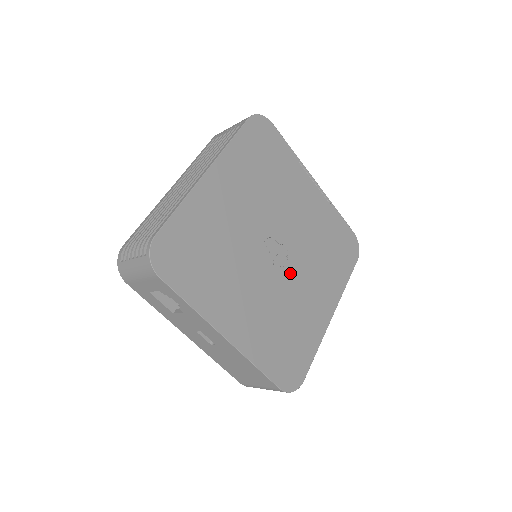
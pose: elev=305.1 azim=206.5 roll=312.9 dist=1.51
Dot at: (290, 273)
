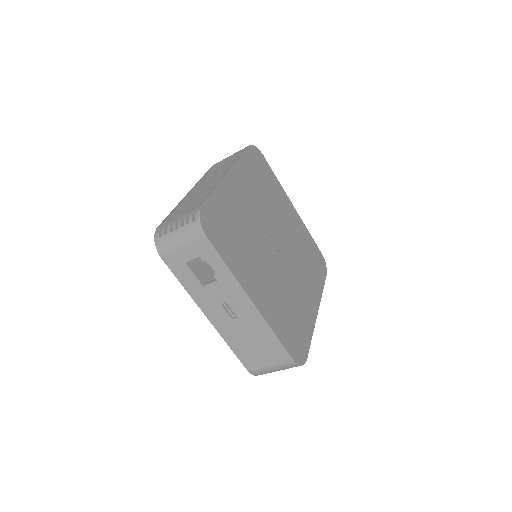
Dot at: (287, 268)
